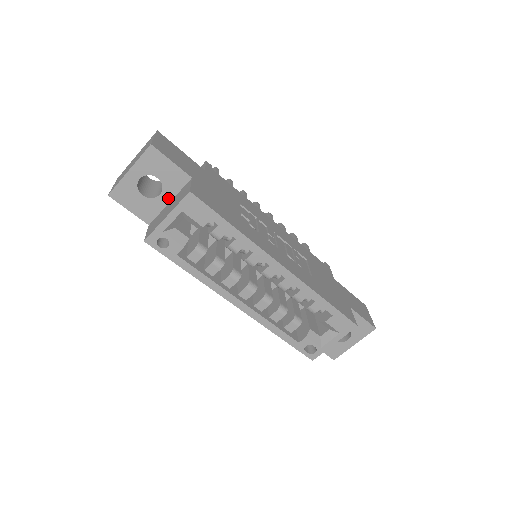
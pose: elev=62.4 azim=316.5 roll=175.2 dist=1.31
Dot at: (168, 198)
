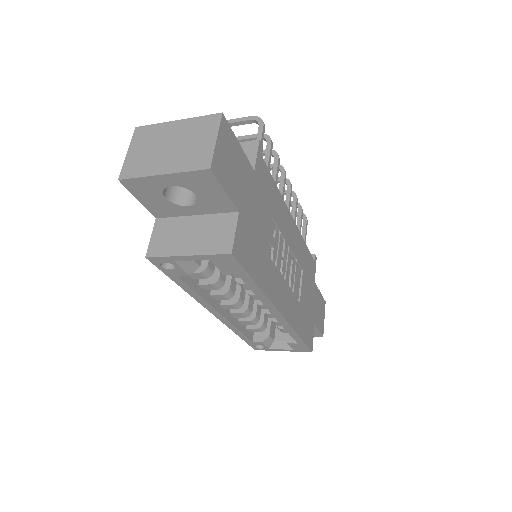
Dot at: (196, 212)
